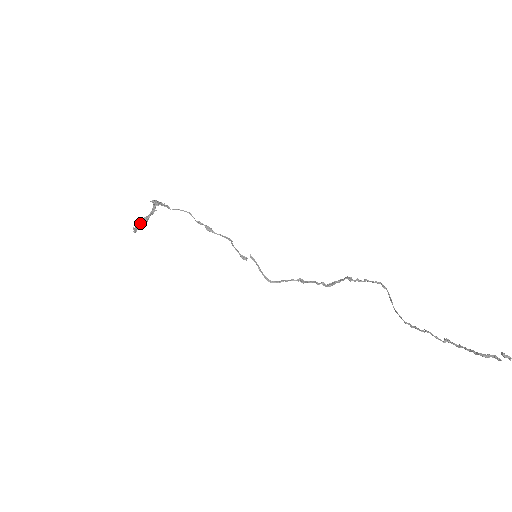
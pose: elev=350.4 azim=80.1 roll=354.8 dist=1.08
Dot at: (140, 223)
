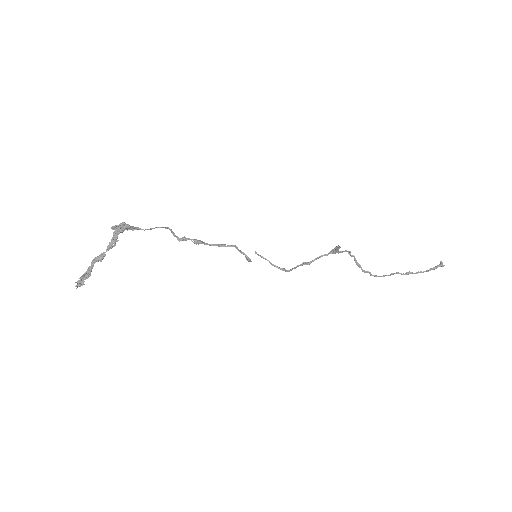
Dot at: (90, 267)
